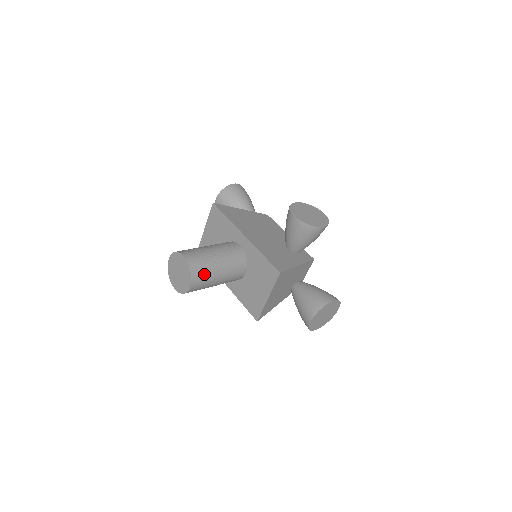
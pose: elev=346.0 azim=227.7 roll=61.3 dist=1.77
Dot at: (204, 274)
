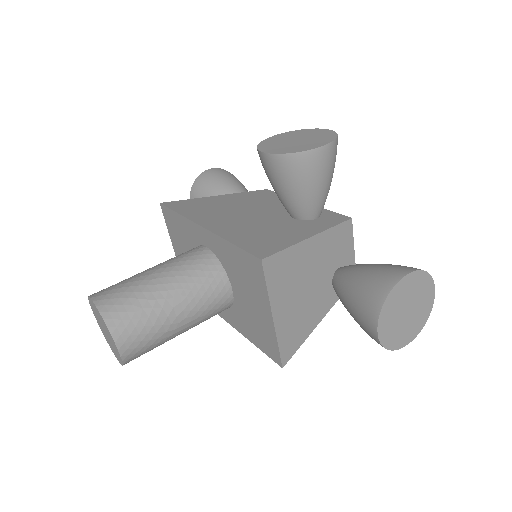
Dot at: (137, 317)
